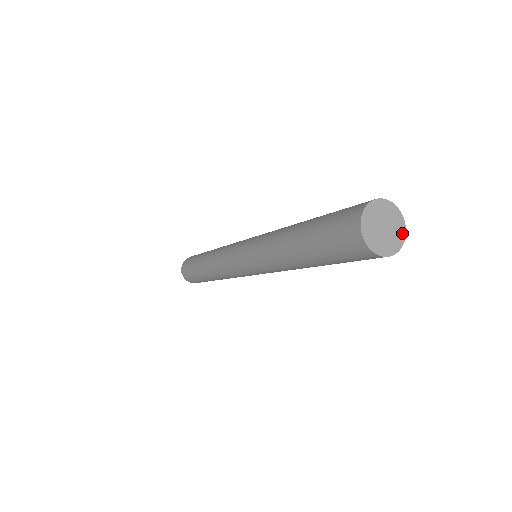
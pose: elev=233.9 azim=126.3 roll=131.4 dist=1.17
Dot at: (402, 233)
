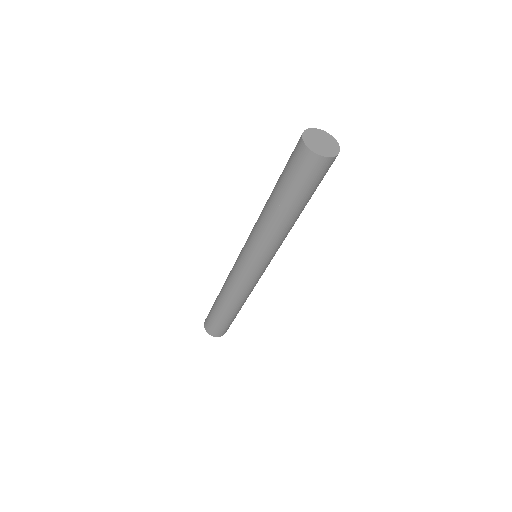
Dot at: (337, 146)
